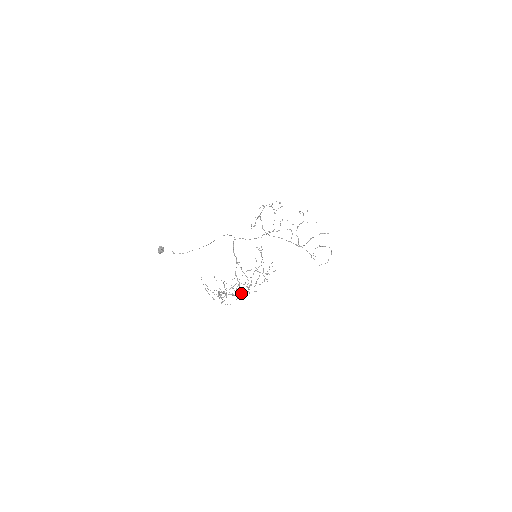
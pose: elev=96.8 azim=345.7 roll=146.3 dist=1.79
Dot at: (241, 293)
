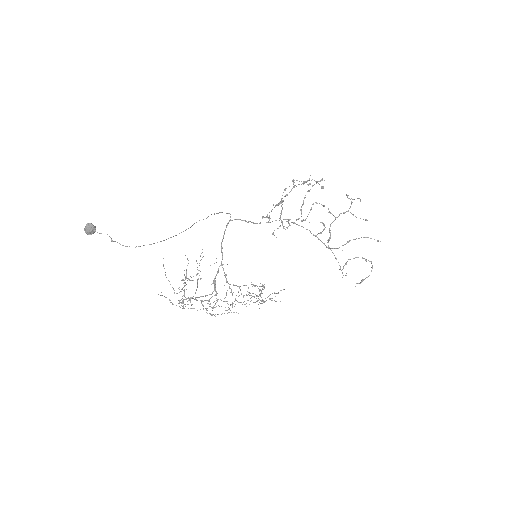
Dot at: occluded
